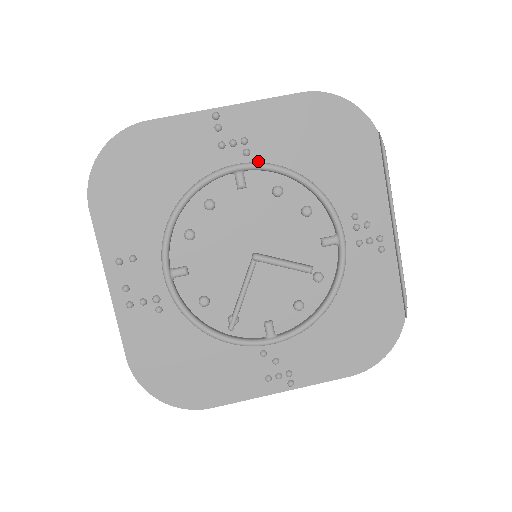
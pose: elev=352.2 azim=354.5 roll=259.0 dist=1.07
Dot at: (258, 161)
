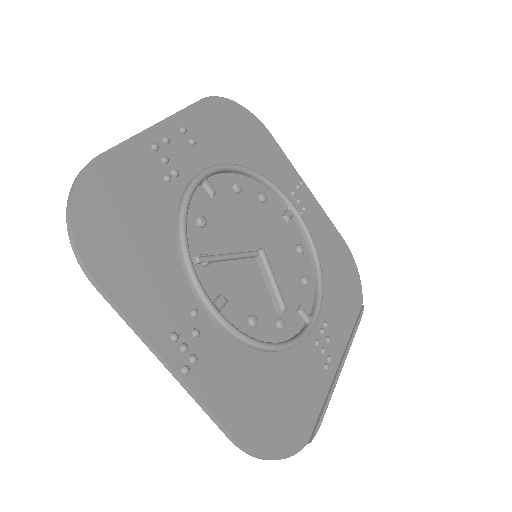
Dot at: occluded
